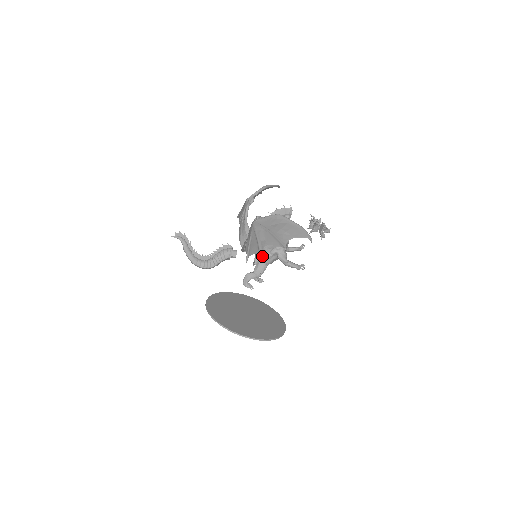
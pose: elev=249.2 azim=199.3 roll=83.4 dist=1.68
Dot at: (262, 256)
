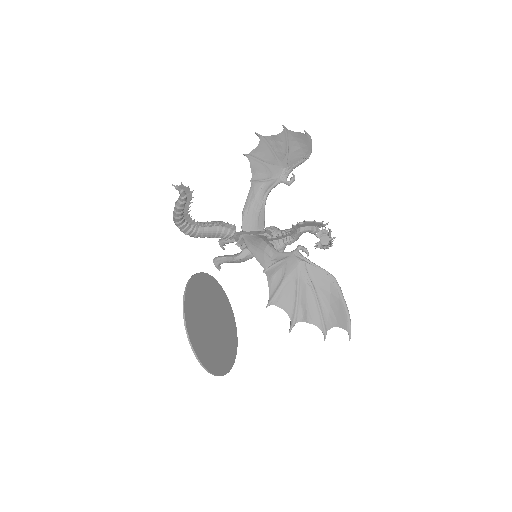
Dot at: occluded
